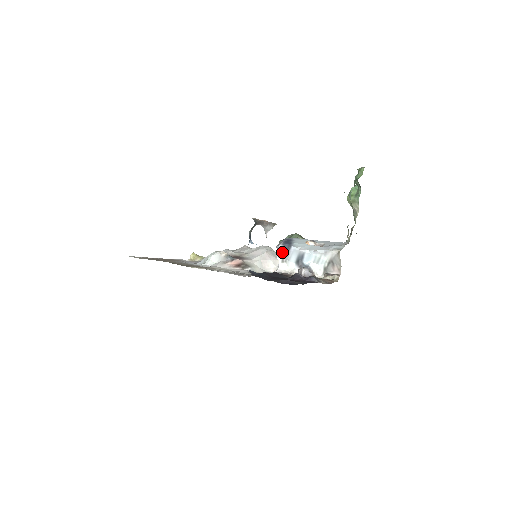
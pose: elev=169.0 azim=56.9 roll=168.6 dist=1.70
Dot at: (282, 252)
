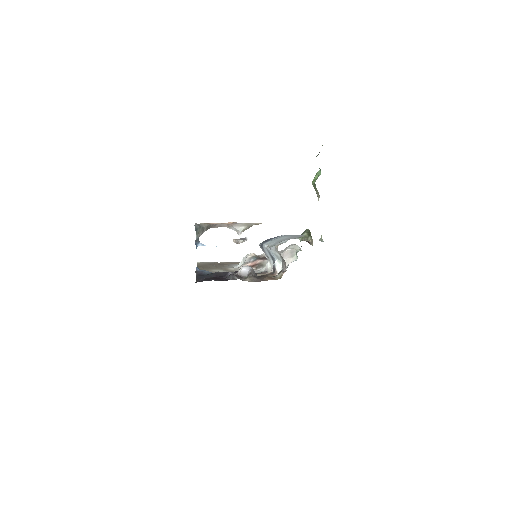
Dot at: occluded
